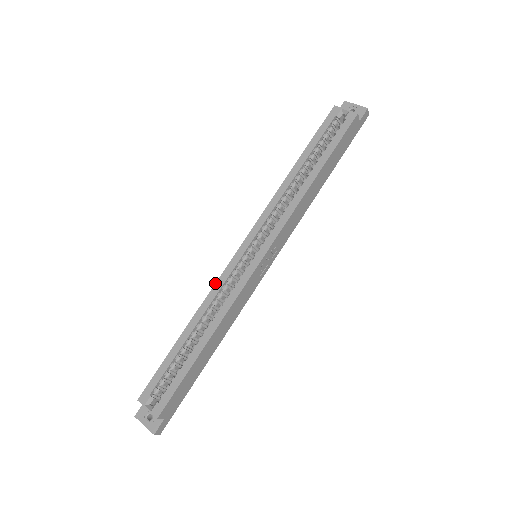
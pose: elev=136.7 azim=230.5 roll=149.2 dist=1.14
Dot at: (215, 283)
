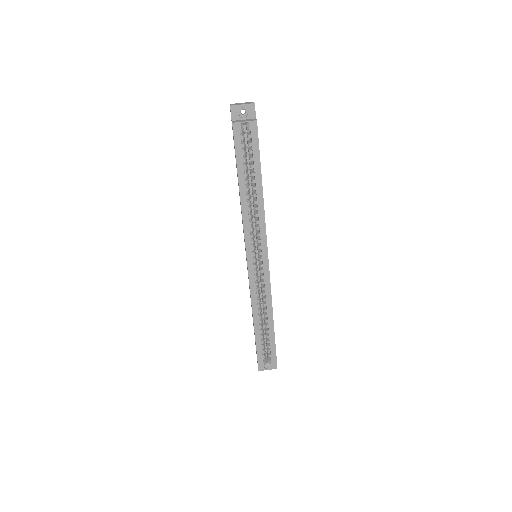
Dot at: (250, 292)
